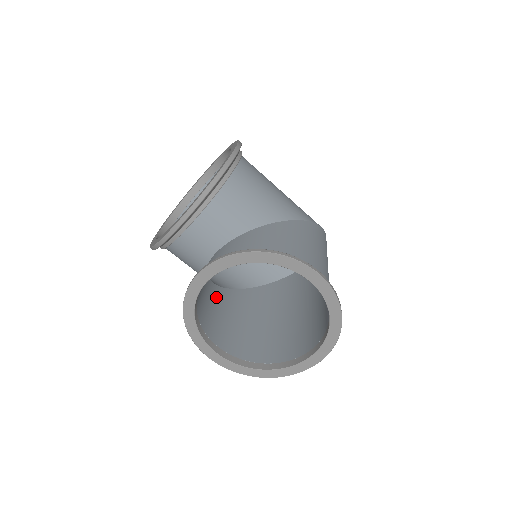
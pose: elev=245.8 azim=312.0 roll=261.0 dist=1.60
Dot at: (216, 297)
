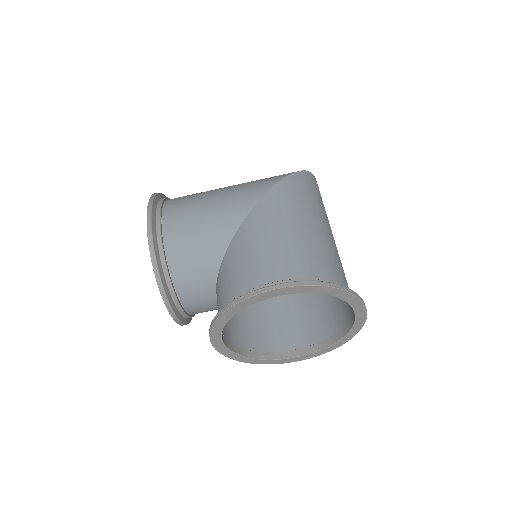
Dot at: (264, 304)
